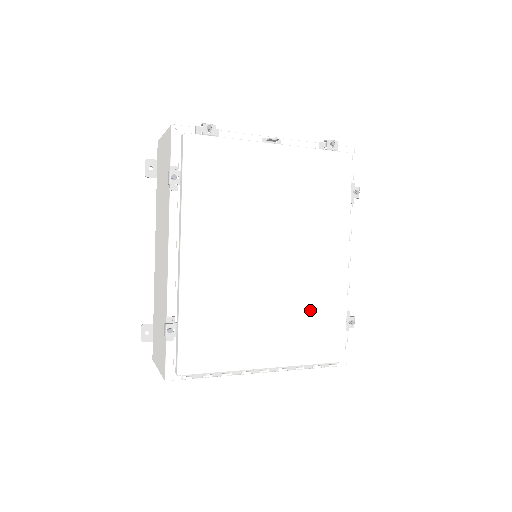
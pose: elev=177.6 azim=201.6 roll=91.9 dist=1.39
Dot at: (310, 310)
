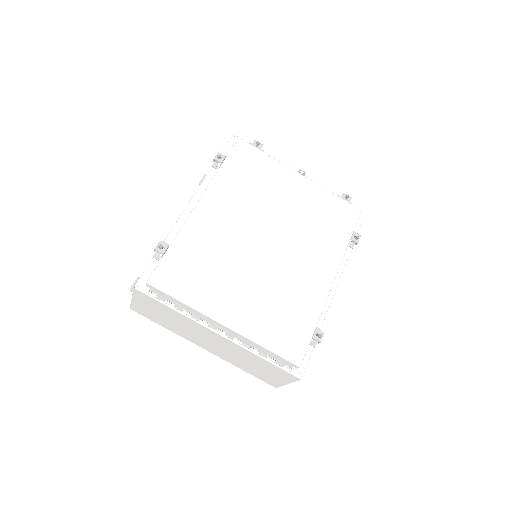
Dot at: (284, 301)
